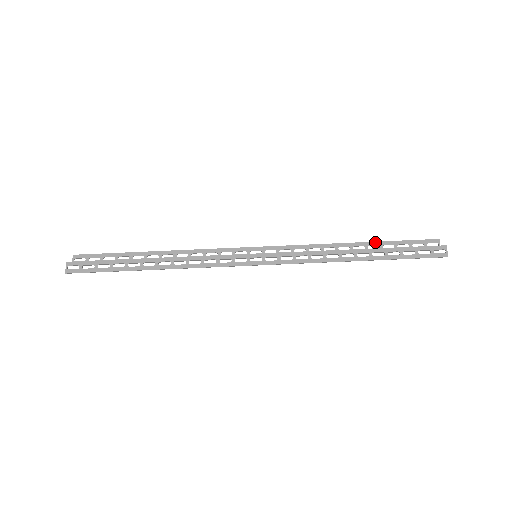
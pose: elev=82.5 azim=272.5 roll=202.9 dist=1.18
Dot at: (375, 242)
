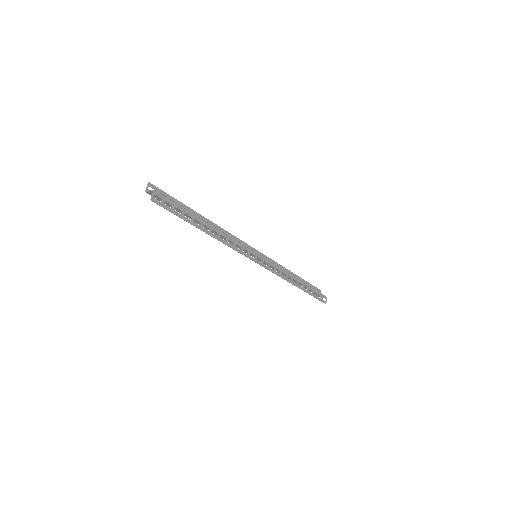
Dot at: (301, 278)
